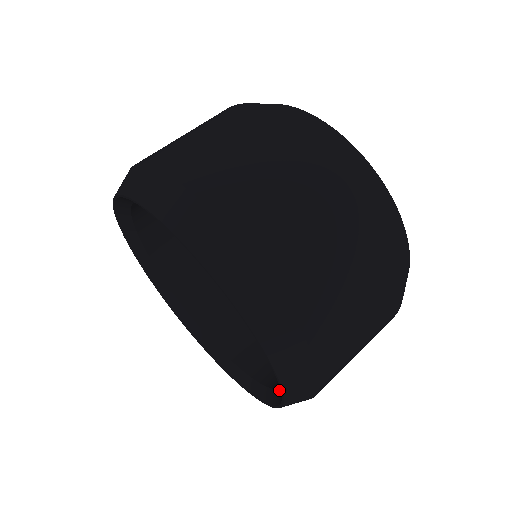
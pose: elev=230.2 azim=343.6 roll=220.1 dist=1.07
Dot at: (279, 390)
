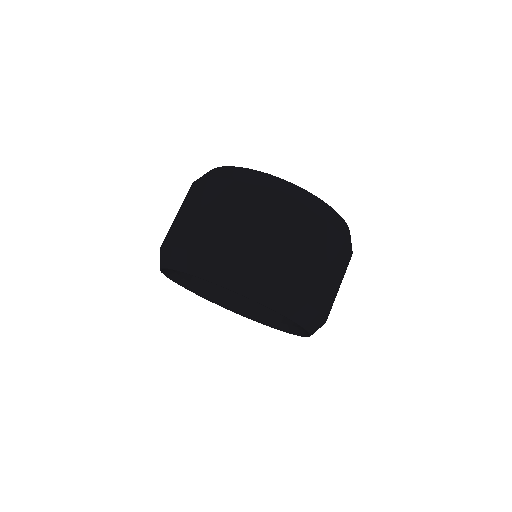
Dot at: occluded
